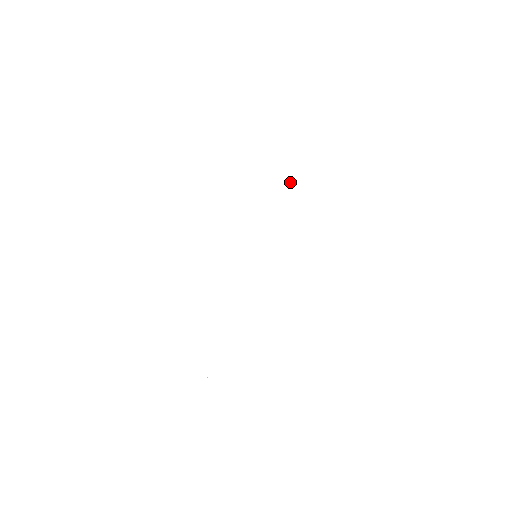
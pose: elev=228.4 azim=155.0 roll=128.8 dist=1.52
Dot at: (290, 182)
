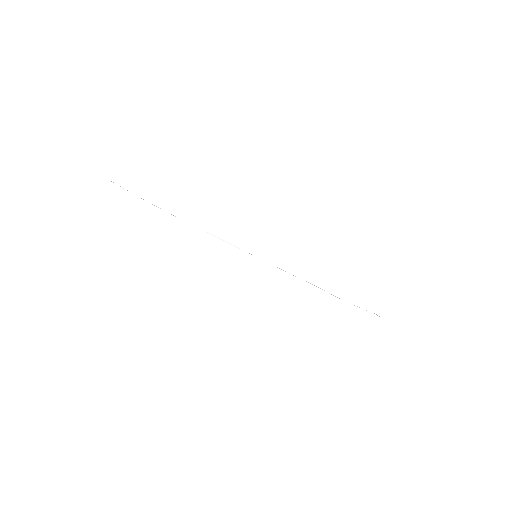
Dot at: occluded
